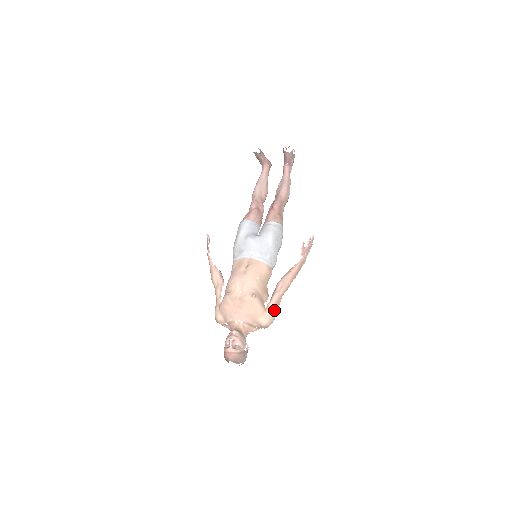
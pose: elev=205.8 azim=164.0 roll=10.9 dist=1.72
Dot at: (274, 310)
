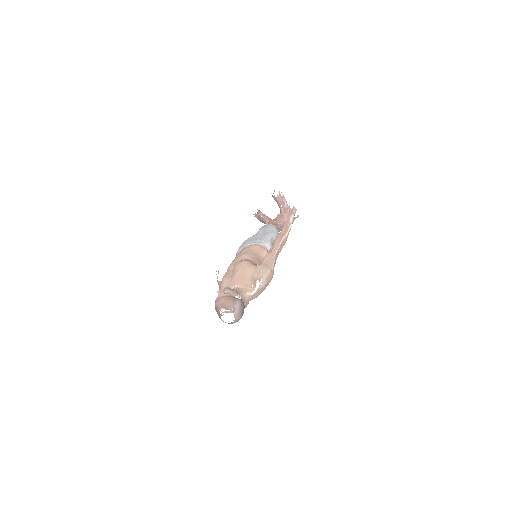
Dot at: (267, 265)
